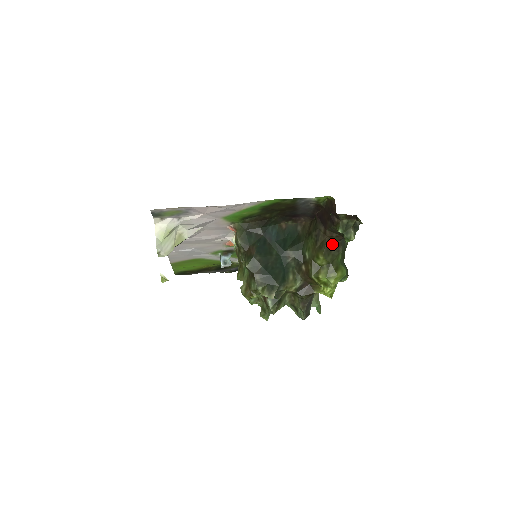
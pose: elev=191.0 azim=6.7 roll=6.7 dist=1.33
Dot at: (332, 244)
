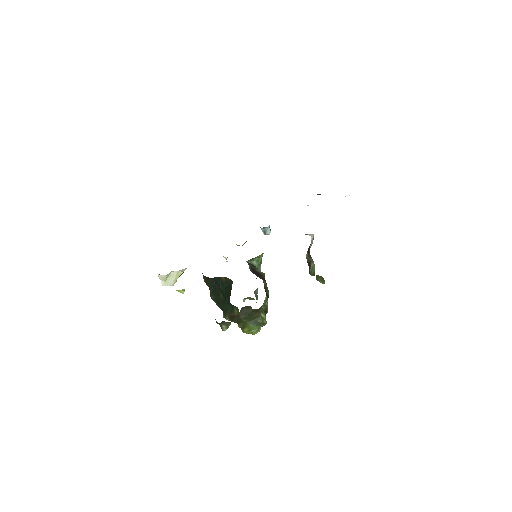
Dot at: (232, 316)
